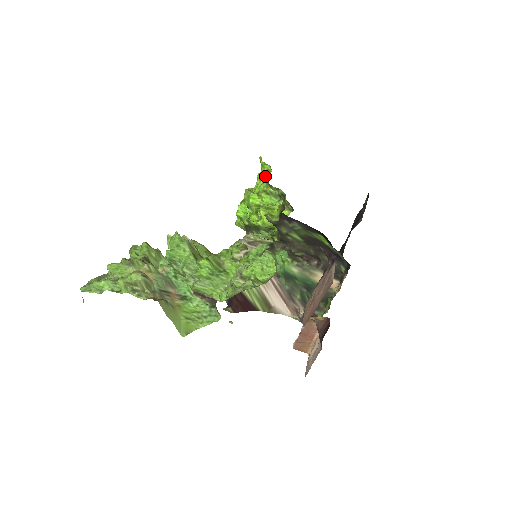
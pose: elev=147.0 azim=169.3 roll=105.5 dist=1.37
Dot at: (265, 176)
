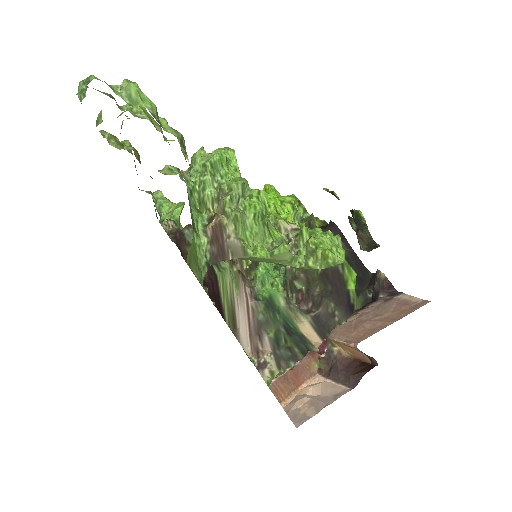
Dot at: (288, 195)
